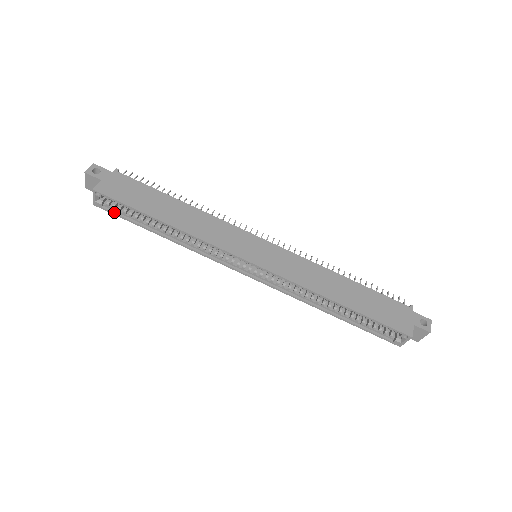
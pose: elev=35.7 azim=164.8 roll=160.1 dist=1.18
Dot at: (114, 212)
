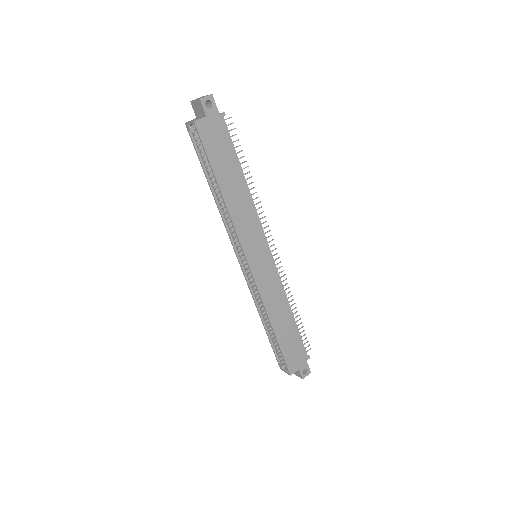
Dot at: (194, 143)
